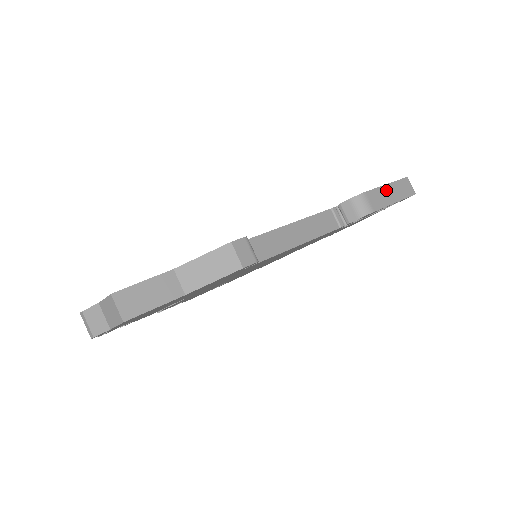
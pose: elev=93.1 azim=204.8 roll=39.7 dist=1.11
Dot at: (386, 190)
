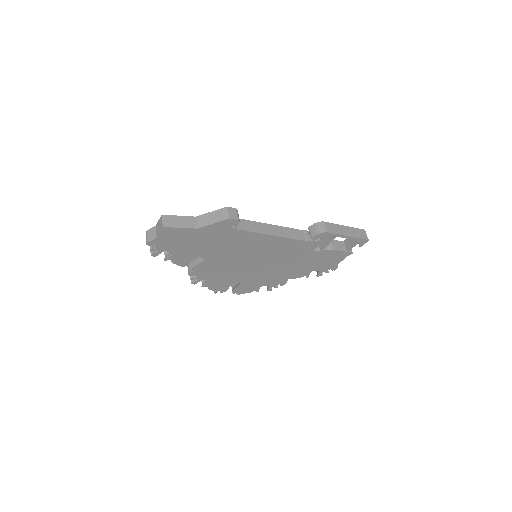
Dot at: (343, 228)
